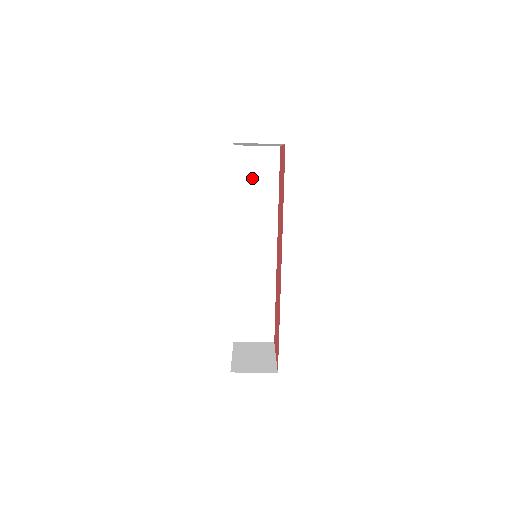
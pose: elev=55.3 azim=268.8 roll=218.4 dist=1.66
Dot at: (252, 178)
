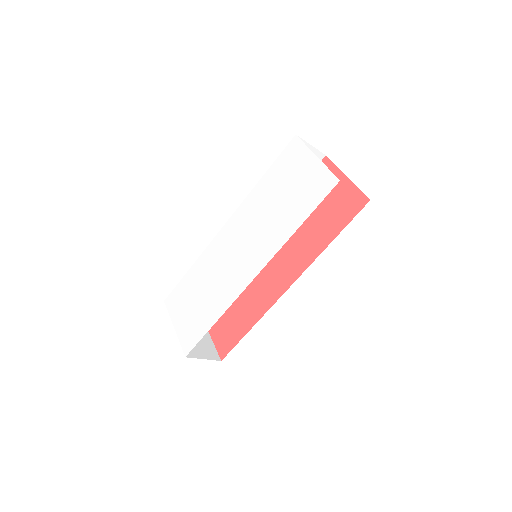
Dot at: occluded
